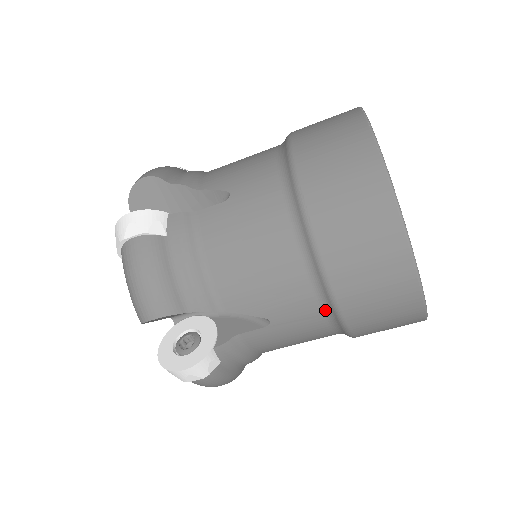
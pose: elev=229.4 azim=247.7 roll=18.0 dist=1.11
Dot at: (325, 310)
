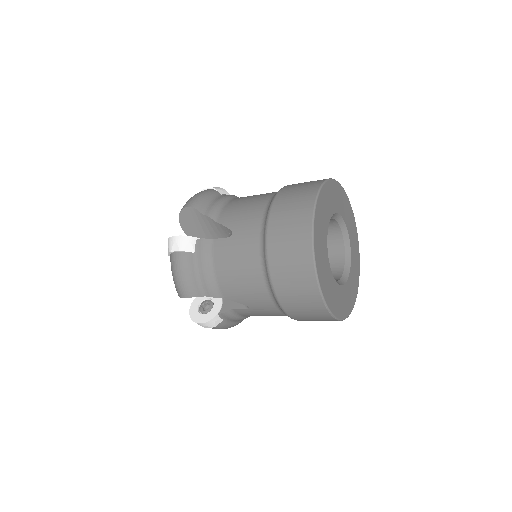
Dot at: occluded
